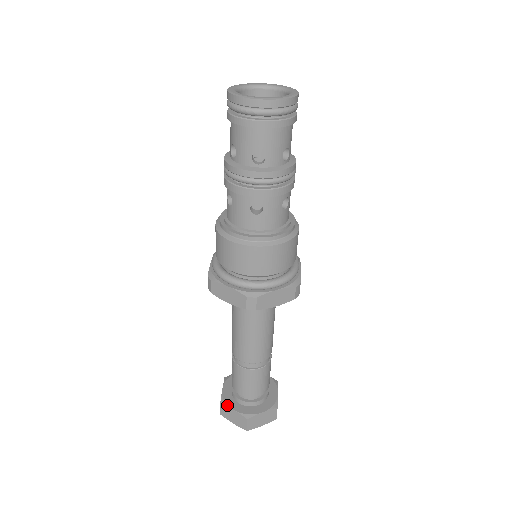
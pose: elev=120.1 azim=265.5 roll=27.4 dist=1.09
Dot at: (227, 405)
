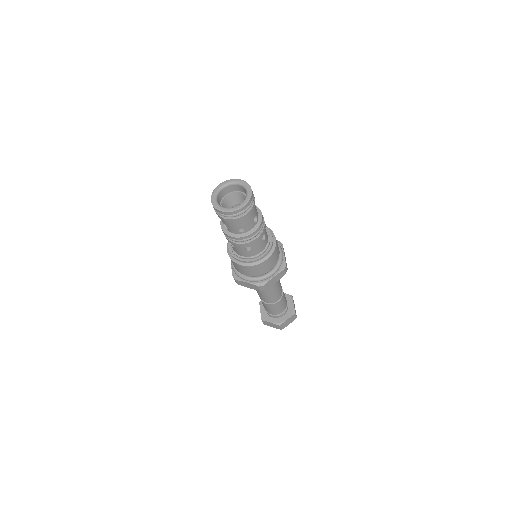
Dot at: (266, 321)
